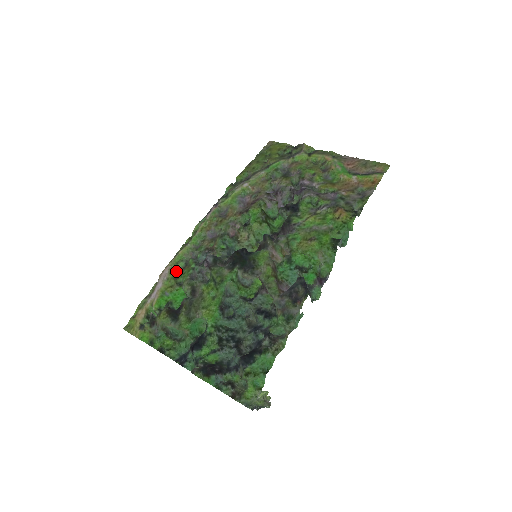
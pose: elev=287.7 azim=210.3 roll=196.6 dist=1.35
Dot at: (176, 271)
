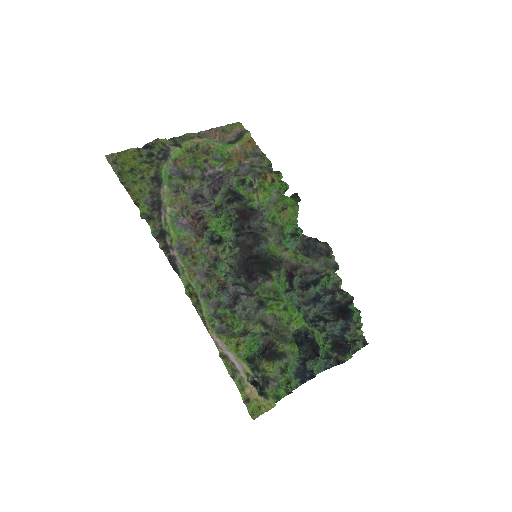
Dot at: (218, 332)
